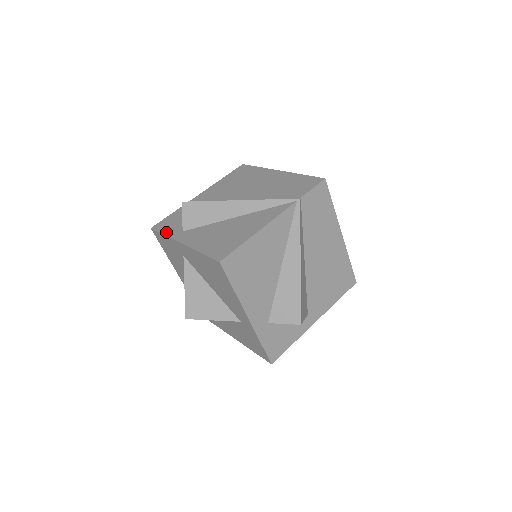
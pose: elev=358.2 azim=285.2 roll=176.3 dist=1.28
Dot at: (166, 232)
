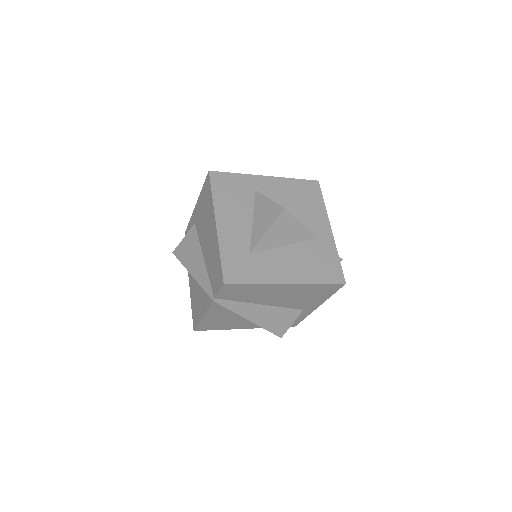
Dot at: occluded
